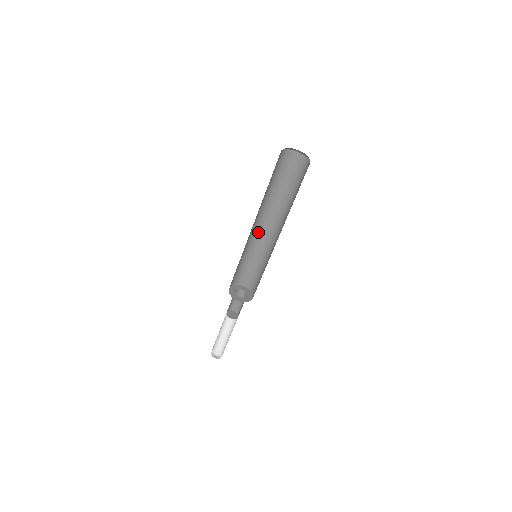
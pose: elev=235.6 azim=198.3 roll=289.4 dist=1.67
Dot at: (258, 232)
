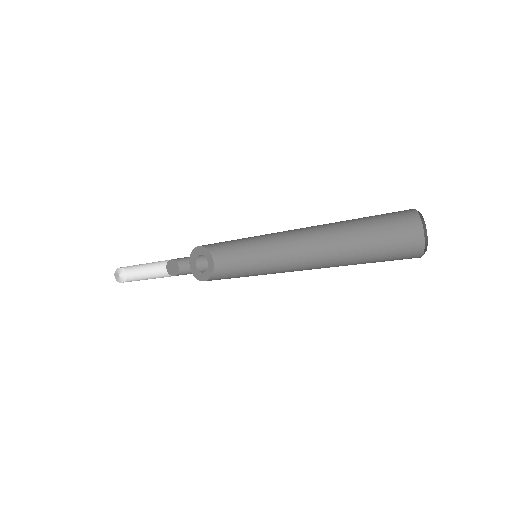
Dot at: (281, 233)
